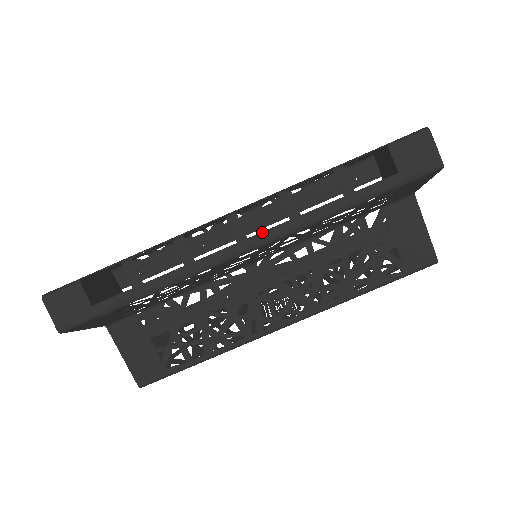
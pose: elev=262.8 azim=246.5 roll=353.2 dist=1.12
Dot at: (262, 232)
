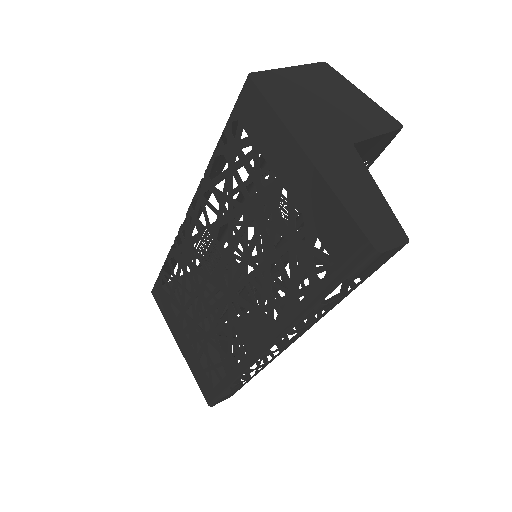
Dot at: (296, 338)
